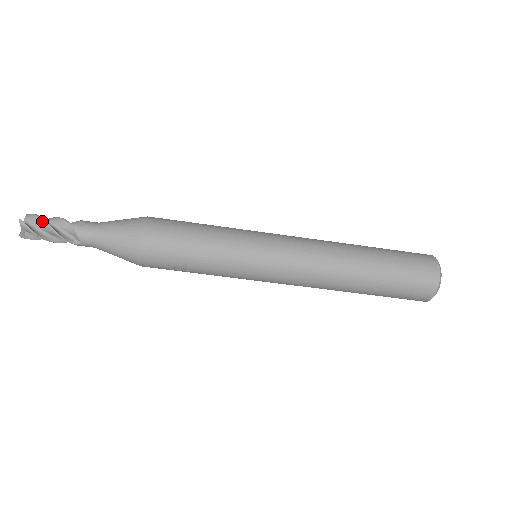
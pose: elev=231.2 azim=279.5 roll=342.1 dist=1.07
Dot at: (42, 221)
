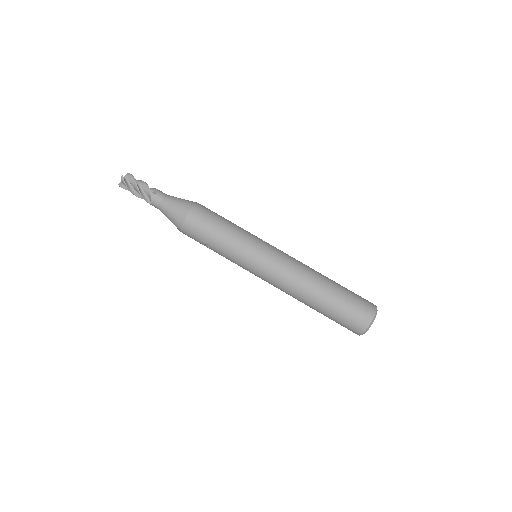
Dot at: (134, 181)
